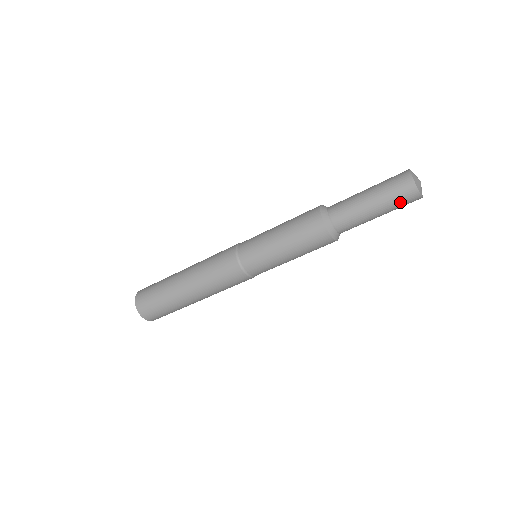
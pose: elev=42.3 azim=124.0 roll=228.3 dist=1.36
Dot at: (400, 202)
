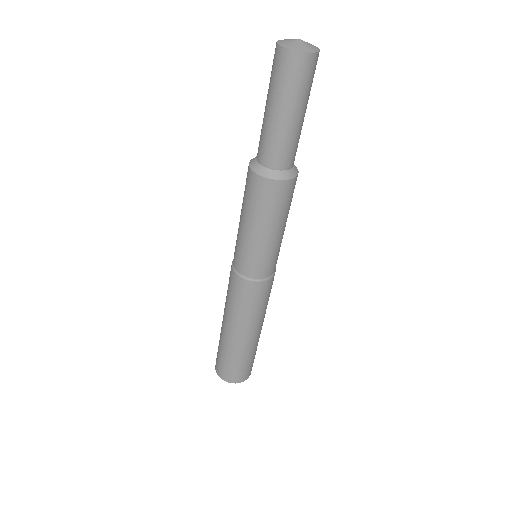
Dot at: (281, 78)
